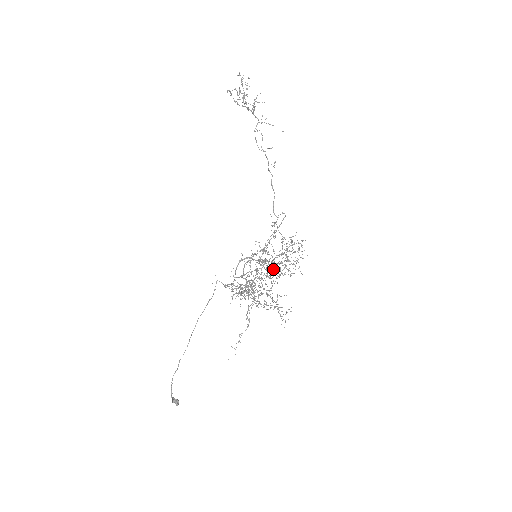
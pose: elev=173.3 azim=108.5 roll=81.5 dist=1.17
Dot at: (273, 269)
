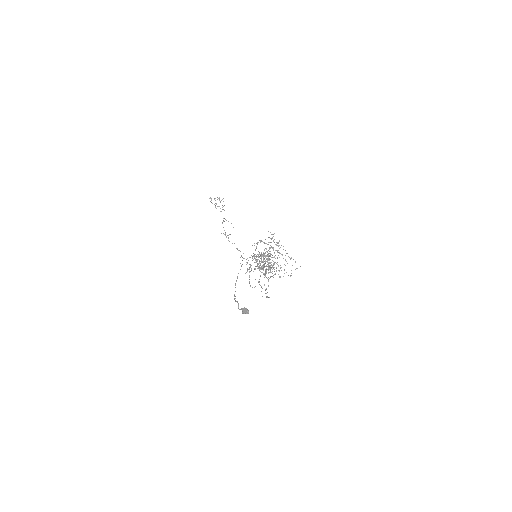
Dot at: occluded
